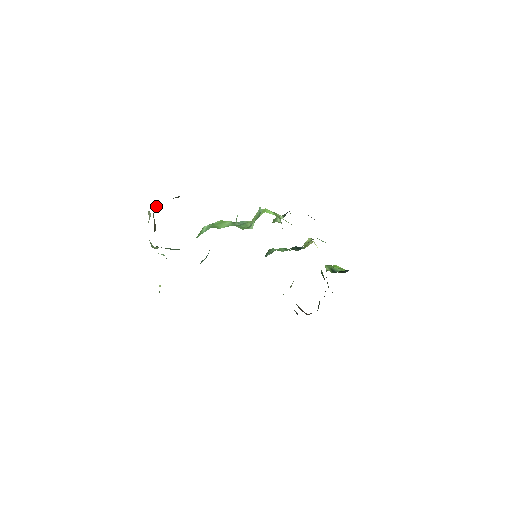
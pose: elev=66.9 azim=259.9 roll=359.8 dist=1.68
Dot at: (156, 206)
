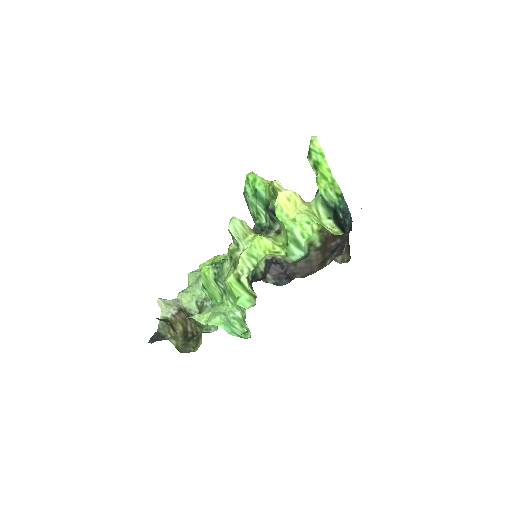
Dot at: (176, 344)
